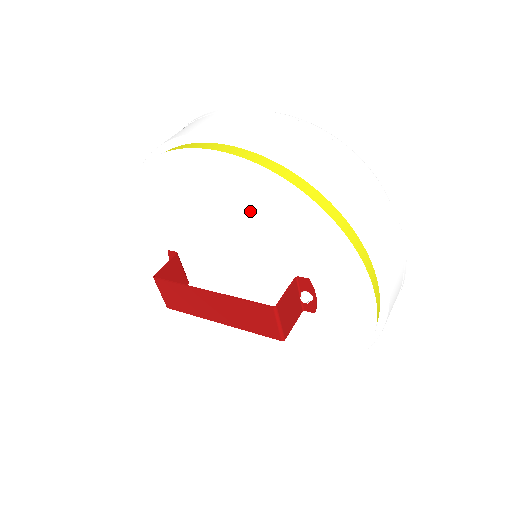
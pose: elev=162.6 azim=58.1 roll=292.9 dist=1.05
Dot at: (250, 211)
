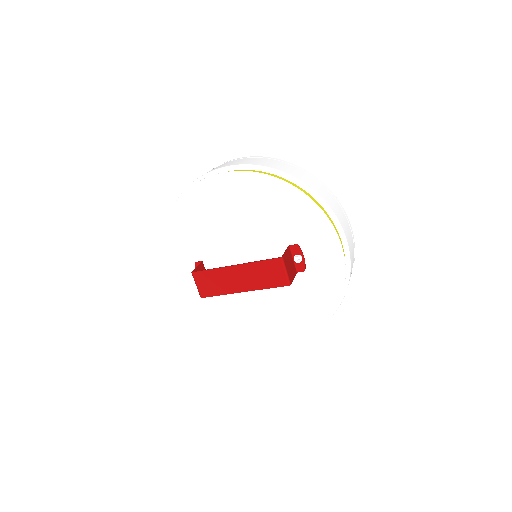
Dot at: (254, 206)
